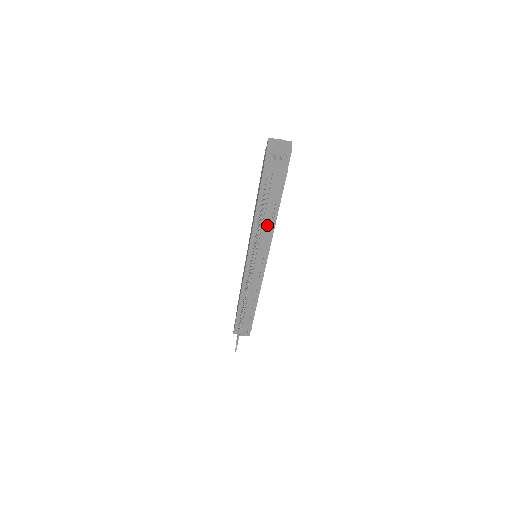
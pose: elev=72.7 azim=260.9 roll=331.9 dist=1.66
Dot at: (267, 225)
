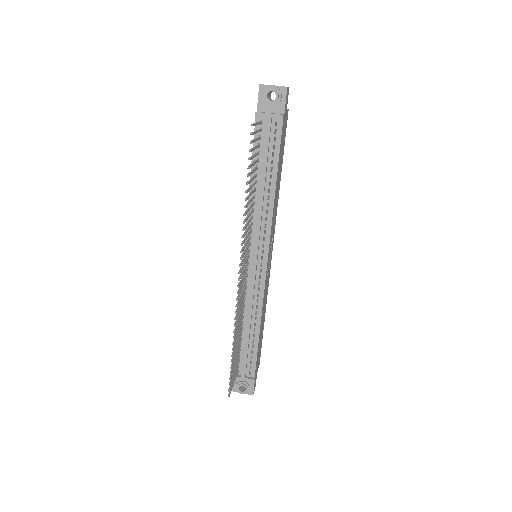
Dot at: (265, 197)
